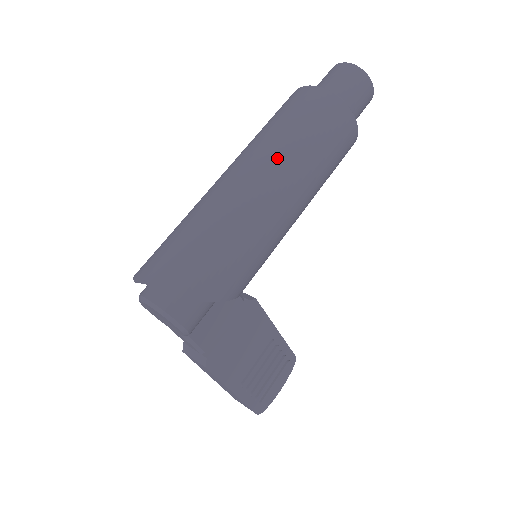
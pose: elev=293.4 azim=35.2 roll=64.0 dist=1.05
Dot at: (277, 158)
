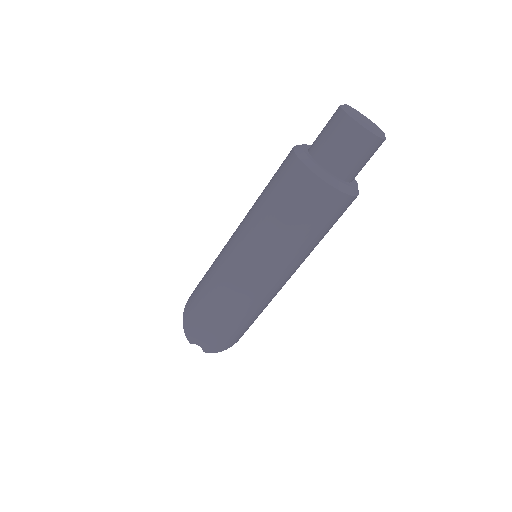
Dot at: (287, 261)
